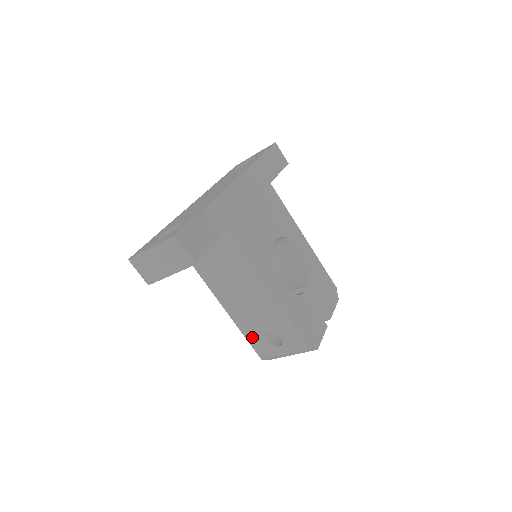
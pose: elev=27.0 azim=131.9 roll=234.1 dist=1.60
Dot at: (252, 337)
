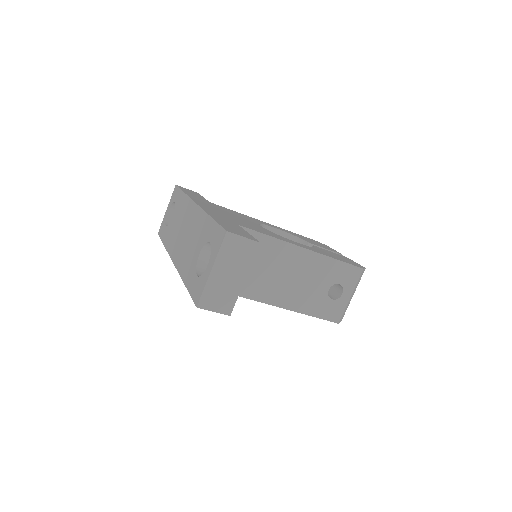
Dot at: (318, 310)
